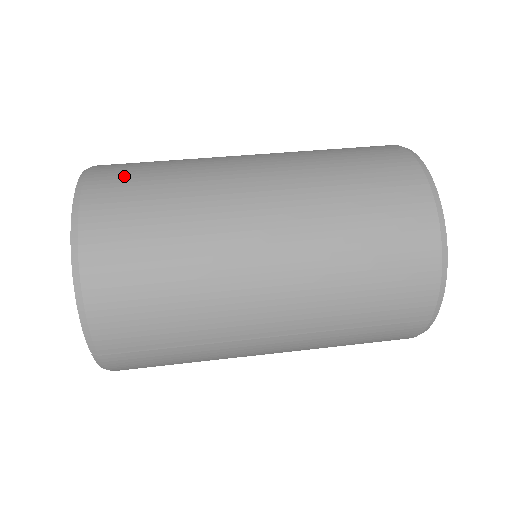
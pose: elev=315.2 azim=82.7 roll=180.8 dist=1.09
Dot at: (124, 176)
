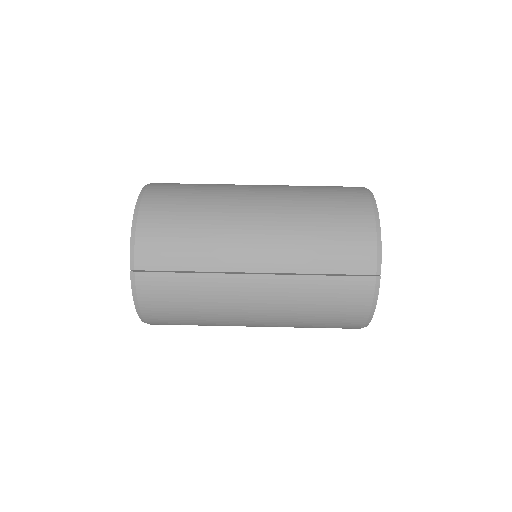
Dot at: occluded
